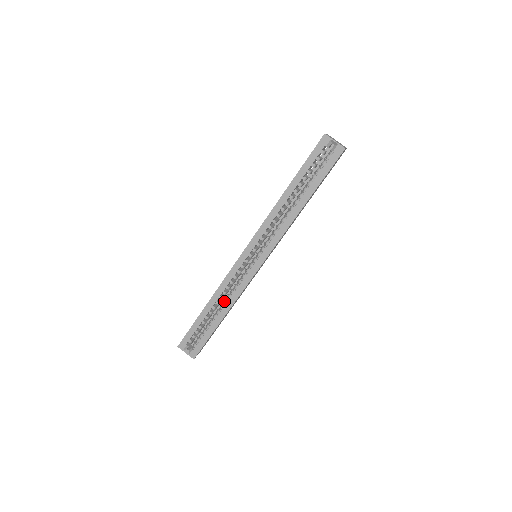
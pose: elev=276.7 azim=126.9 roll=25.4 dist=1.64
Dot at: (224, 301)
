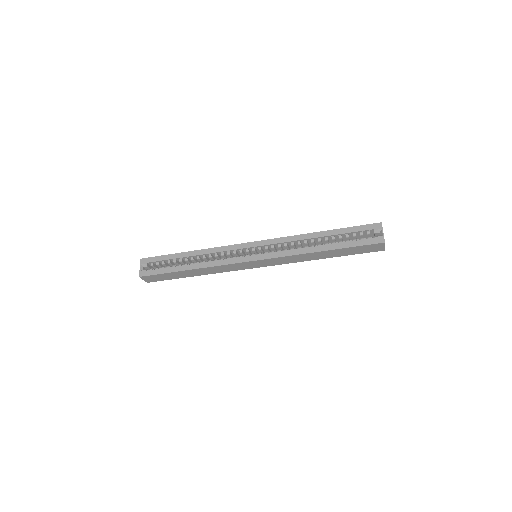
Dot at: occluded
